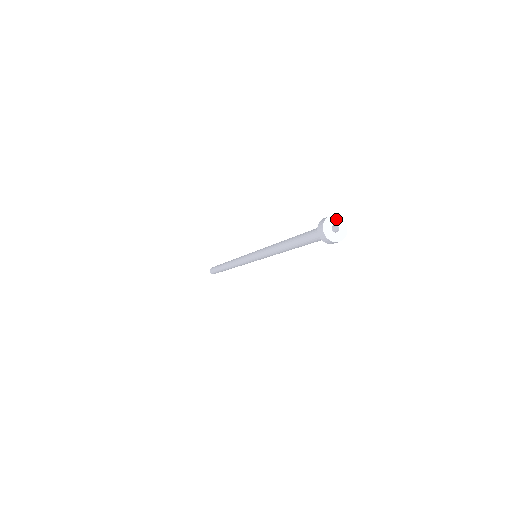
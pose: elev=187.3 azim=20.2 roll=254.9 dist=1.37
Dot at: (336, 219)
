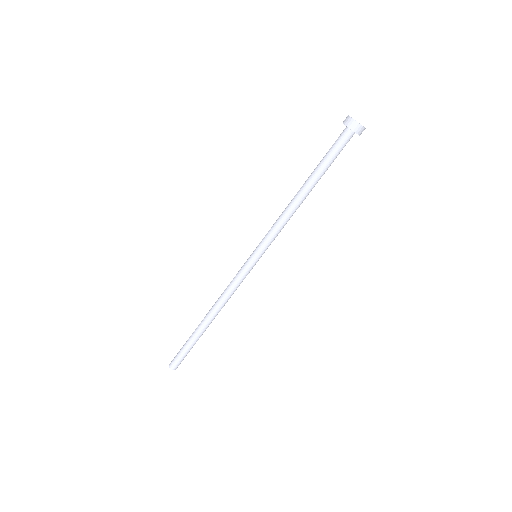
Dot at: occluded
